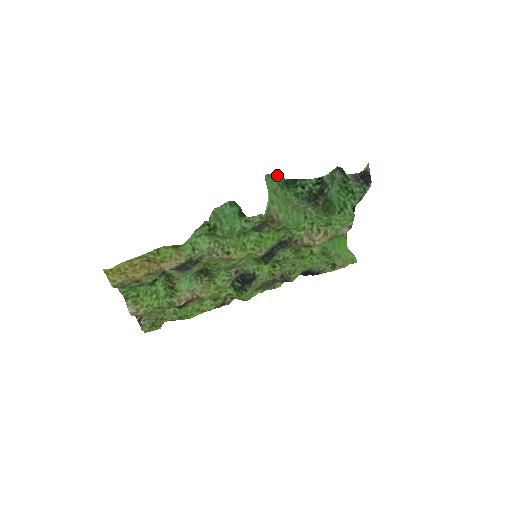
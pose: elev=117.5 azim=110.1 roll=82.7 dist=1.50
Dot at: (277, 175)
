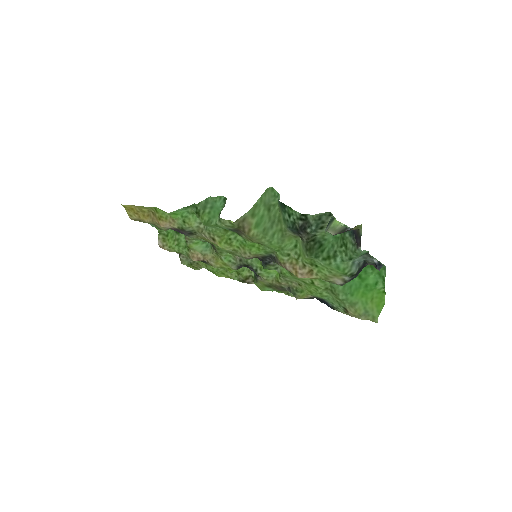
Dot at: occluded
